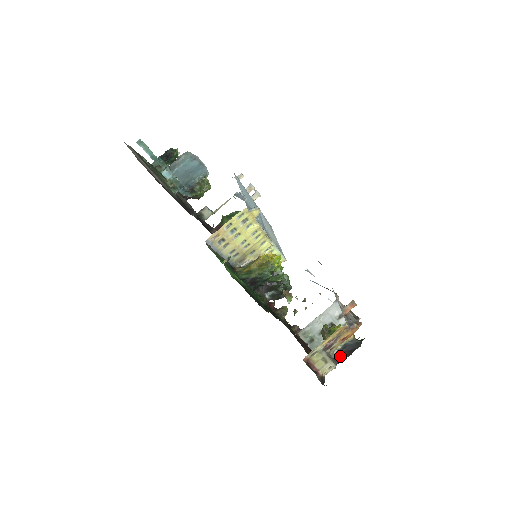
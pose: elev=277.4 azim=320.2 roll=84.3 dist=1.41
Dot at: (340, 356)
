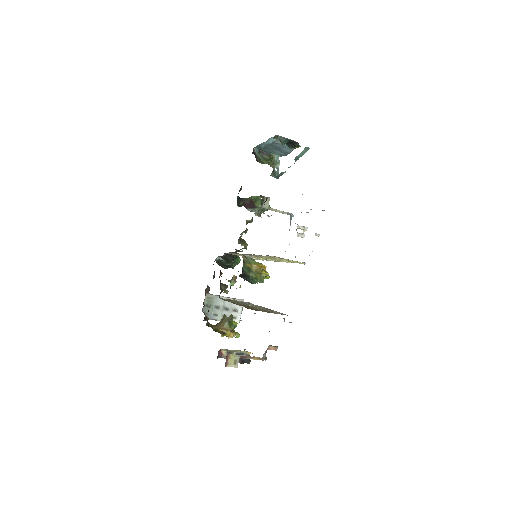
Dot at: occluded
